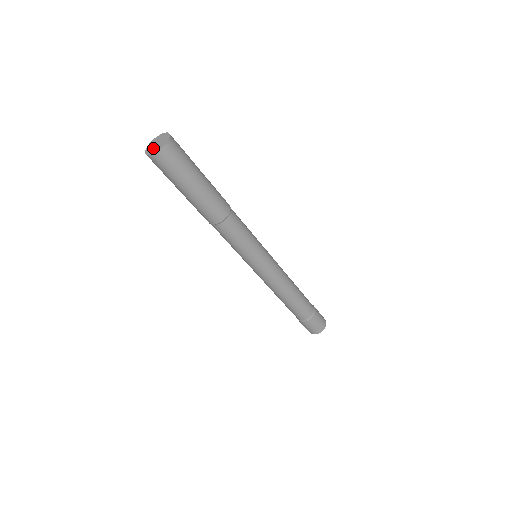
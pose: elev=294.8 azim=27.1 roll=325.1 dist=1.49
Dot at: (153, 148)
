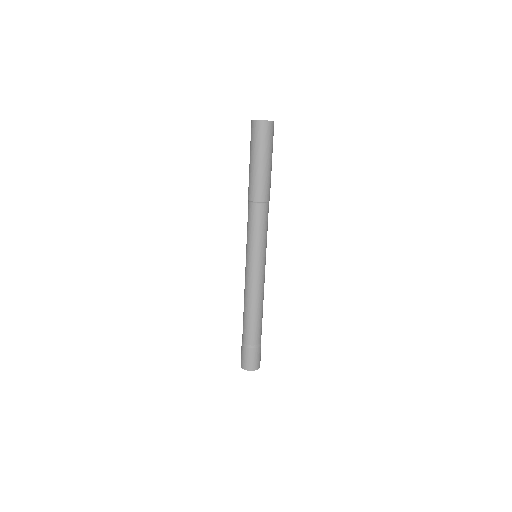
Dot at: occluded
